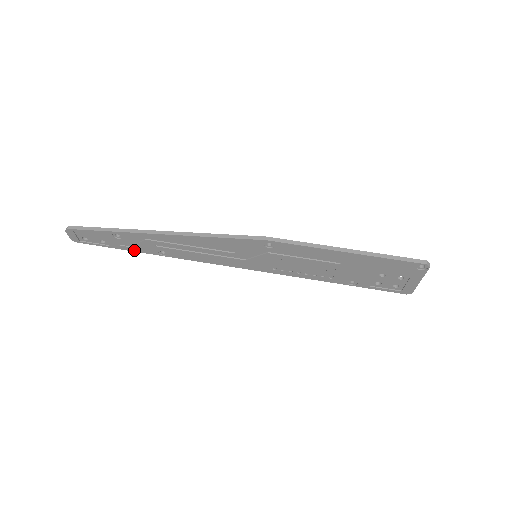
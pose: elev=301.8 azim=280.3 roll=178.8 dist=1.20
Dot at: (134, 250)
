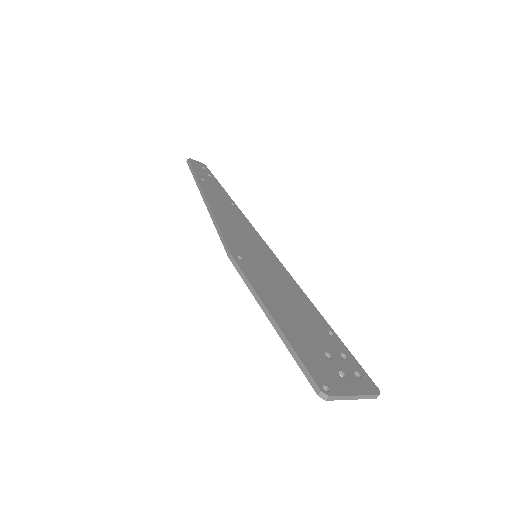
Dot at: occluded
